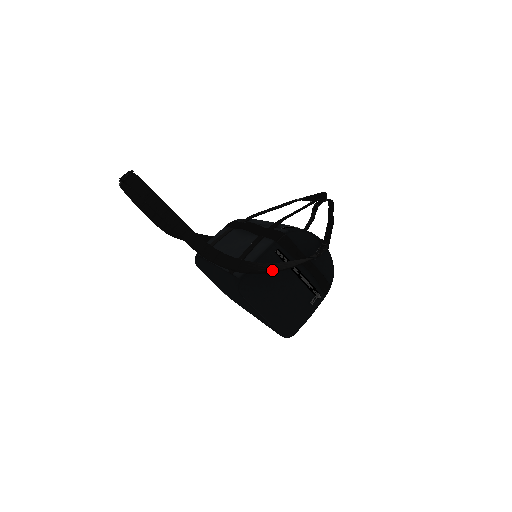
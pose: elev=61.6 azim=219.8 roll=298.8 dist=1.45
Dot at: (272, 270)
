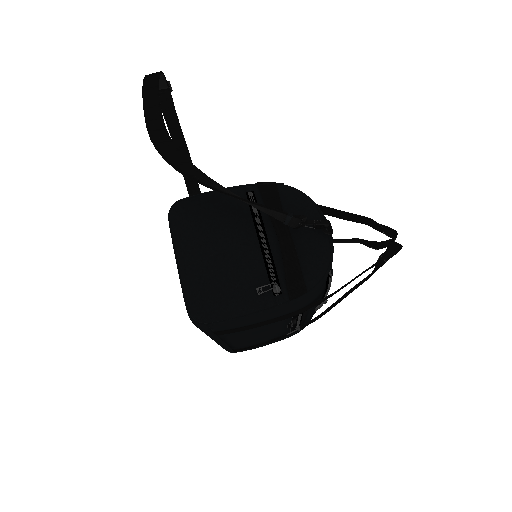
Dot at: (216, 187)
